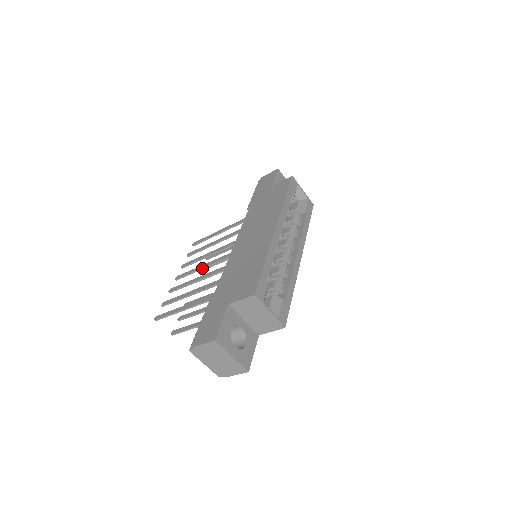
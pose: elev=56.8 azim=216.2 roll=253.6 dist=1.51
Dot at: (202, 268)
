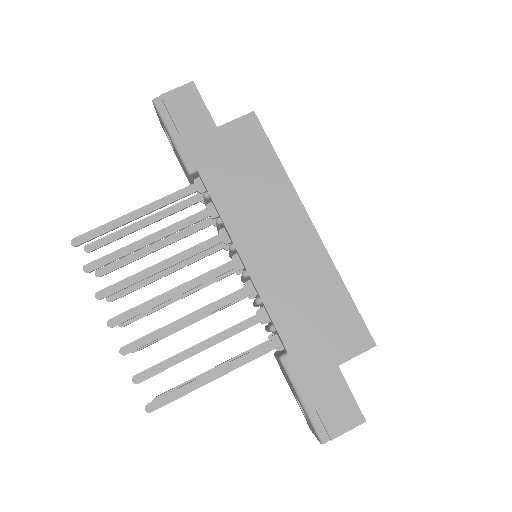
Dot at: (172, 298)
